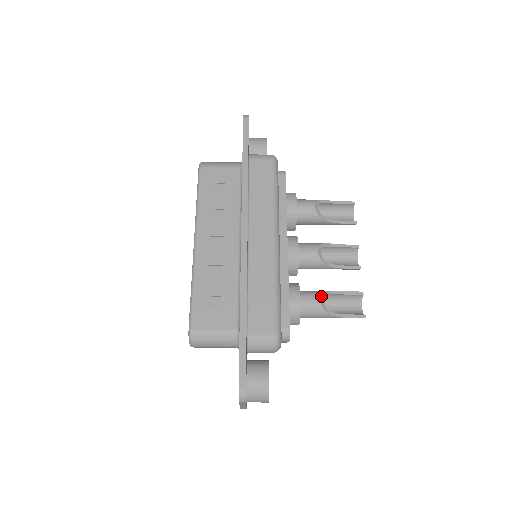
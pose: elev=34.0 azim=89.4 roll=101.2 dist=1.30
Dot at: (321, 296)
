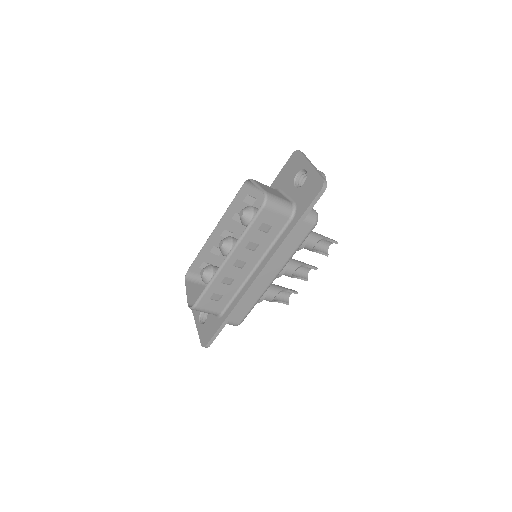
Dot at: (275, 296)
